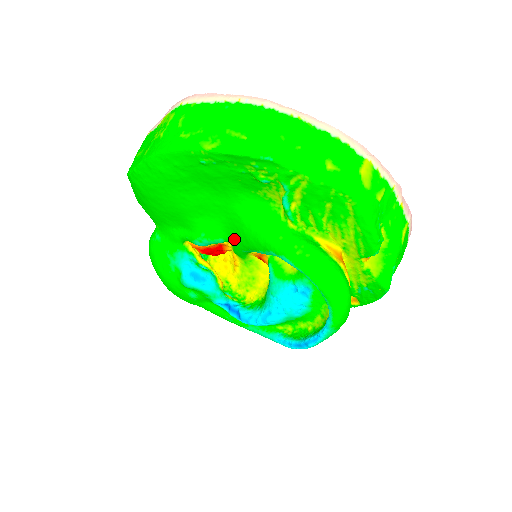
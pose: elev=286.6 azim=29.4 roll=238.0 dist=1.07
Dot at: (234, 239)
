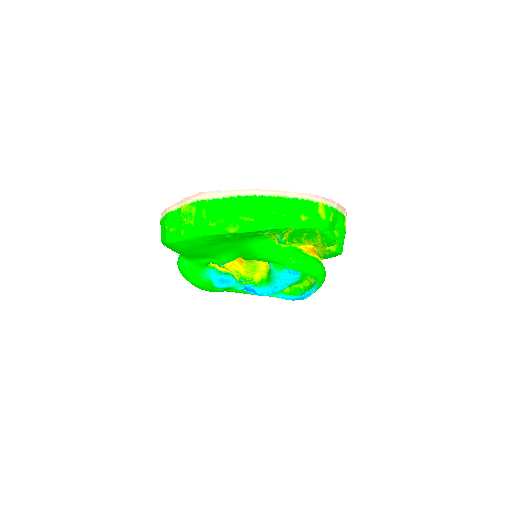
Dot at: (245, 256)
